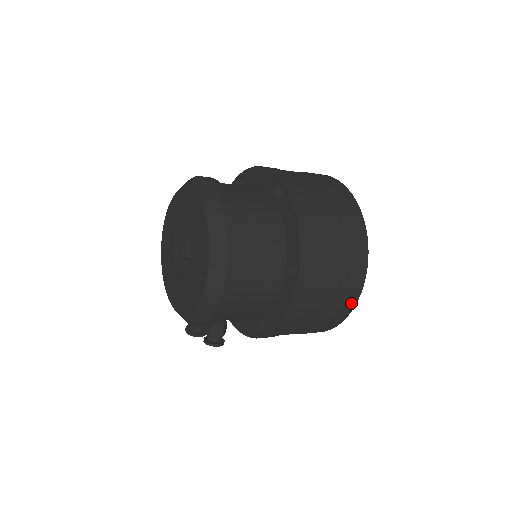
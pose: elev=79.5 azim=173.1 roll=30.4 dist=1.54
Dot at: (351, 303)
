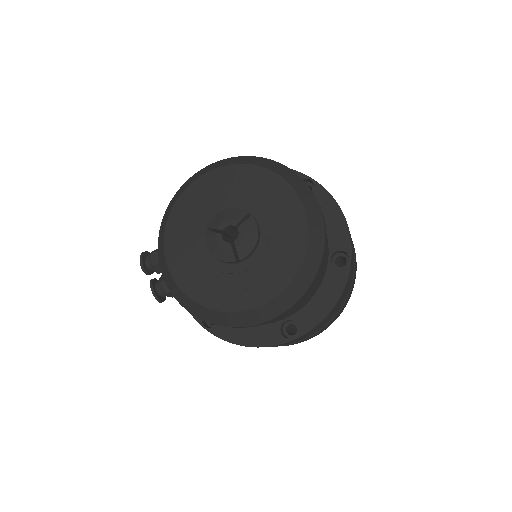
Dot at: occluded
